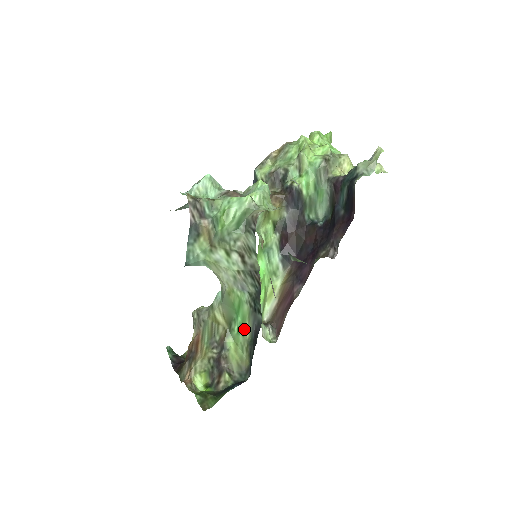
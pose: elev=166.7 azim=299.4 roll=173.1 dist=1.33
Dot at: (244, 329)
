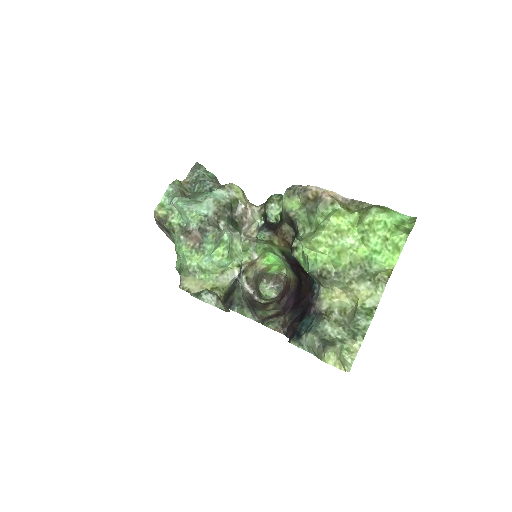
Dot at: occluded
